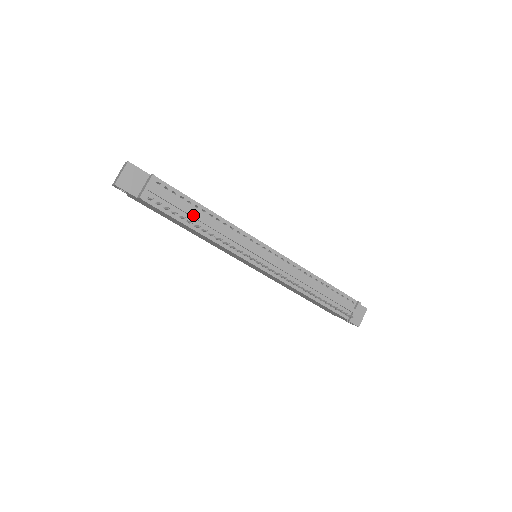
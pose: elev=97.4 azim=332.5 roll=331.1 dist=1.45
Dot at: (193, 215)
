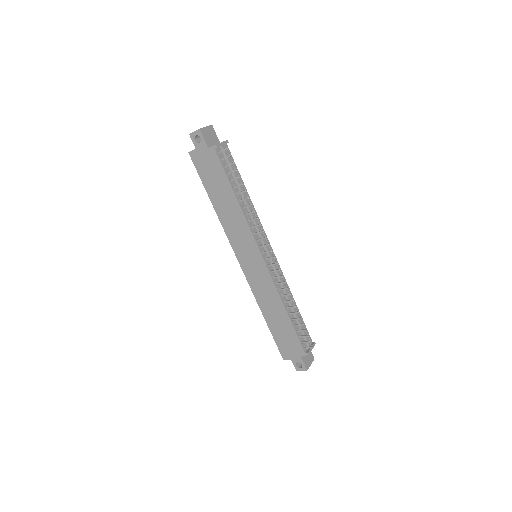
Dot at: occluded
